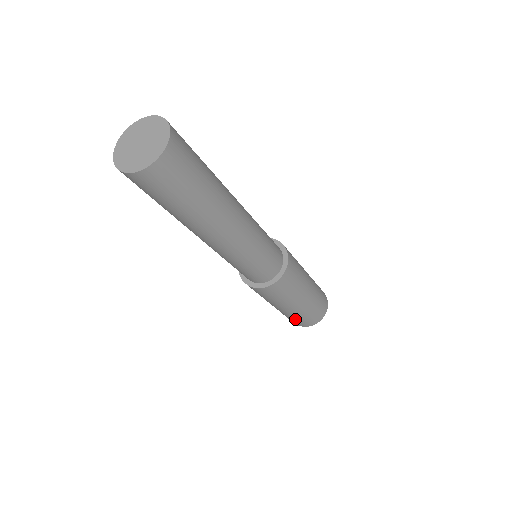
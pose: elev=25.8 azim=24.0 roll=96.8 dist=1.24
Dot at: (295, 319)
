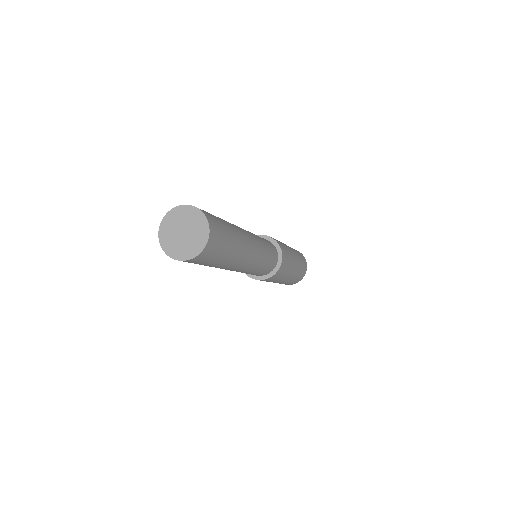
Dot at: (292, 281)
